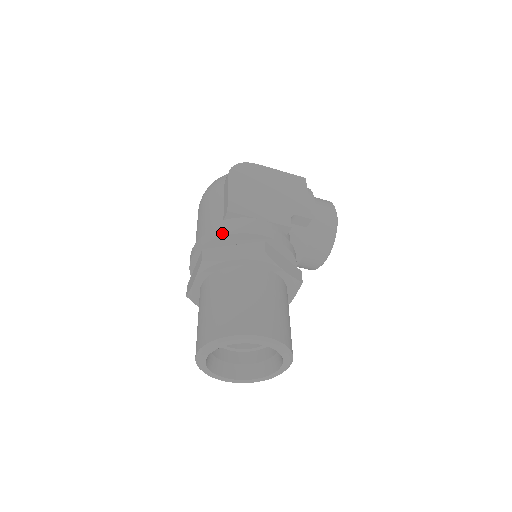
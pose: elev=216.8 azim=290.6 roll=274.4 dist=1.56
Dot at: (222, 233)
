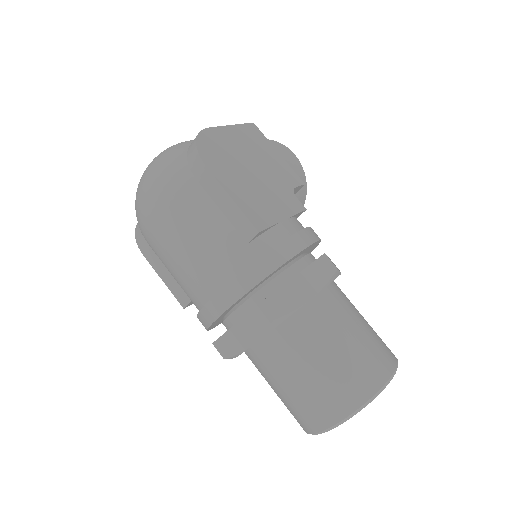
Dot at: (270, 267)
